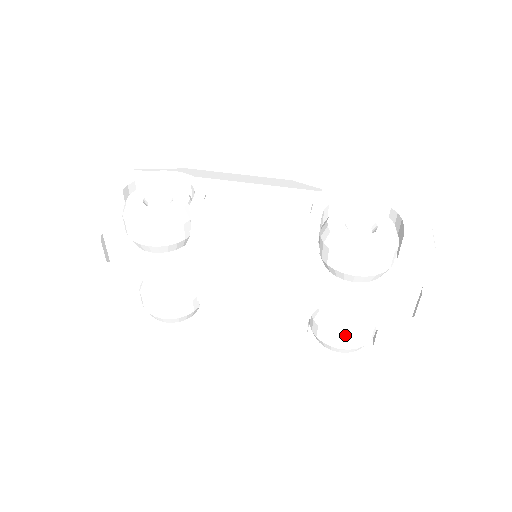
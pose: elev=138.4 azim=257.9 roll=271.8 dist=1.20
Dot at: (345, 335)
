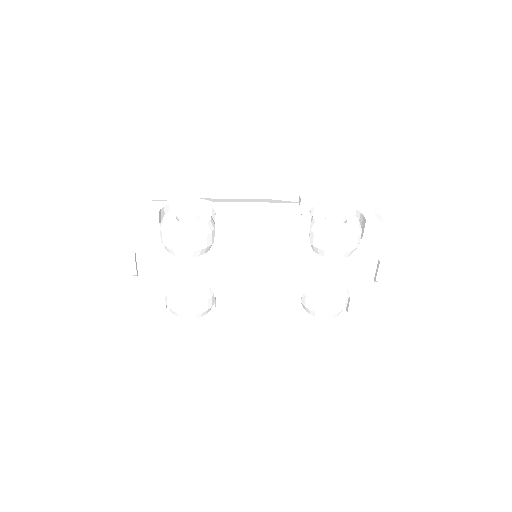
Dot at: (332, 302)
